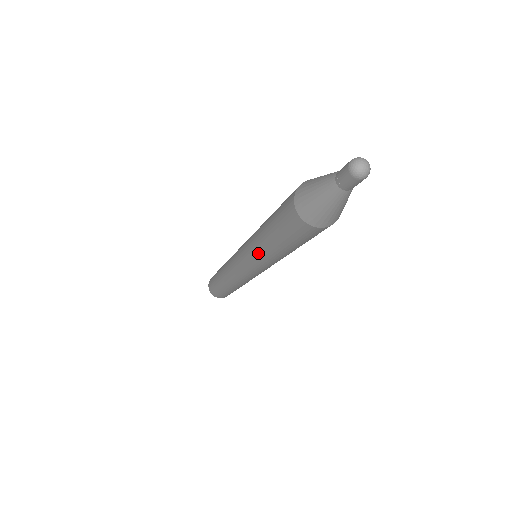
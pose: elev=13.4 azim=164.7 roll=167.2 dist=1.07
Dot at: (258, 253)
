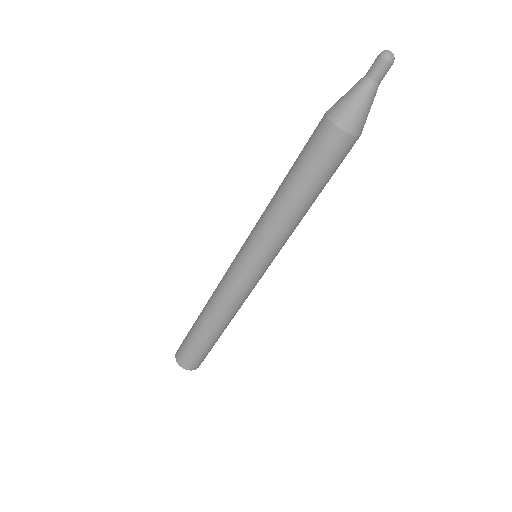
Dot at: (280, 225)
